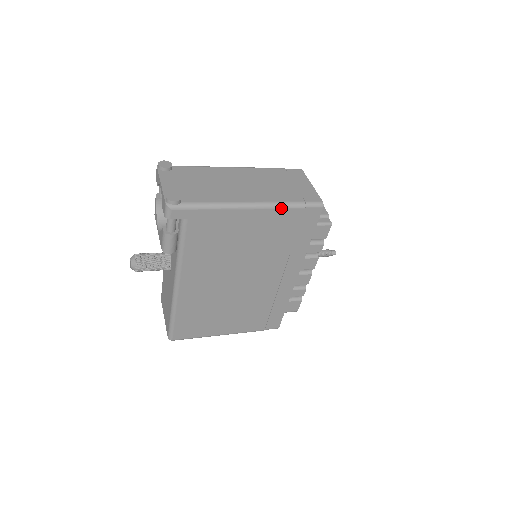
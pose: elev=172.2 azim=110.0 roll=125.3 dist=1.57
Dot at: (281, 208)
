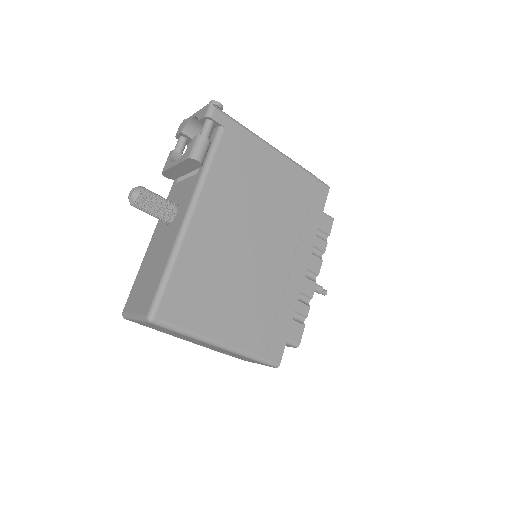
Dot at: (299, 167)
